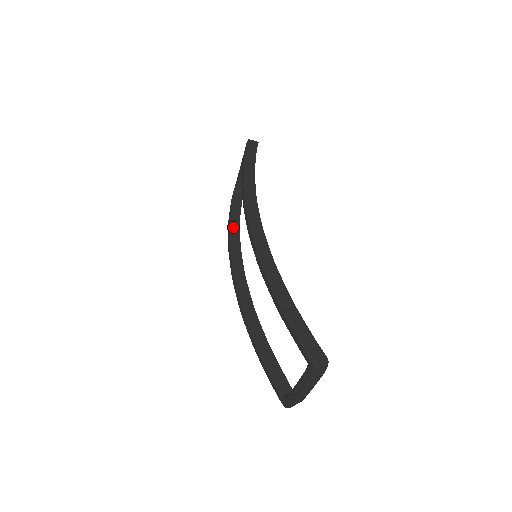
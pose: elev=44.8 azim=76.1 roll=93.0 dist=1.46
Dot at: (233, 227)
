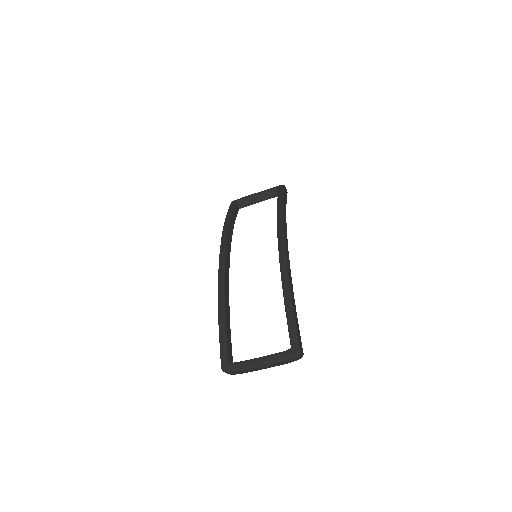
Dot at: (231, 223)
